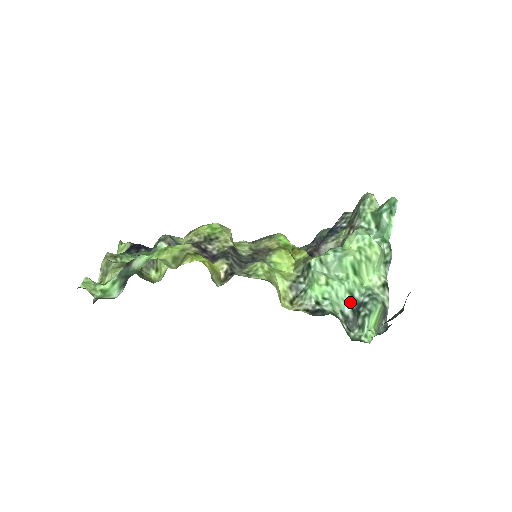
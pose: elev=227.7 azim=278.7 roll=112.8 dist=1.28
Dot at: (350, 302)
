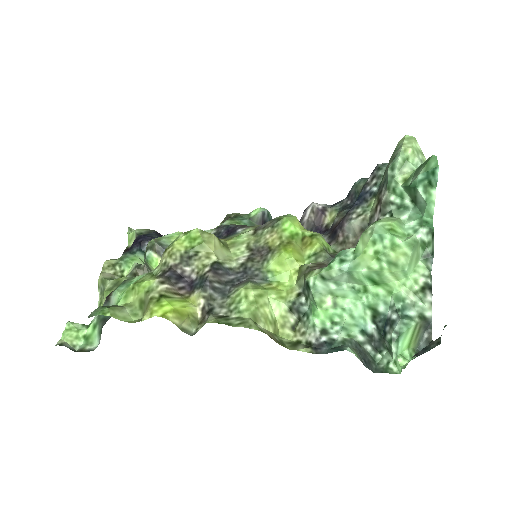
Dot at: (373, 318)
